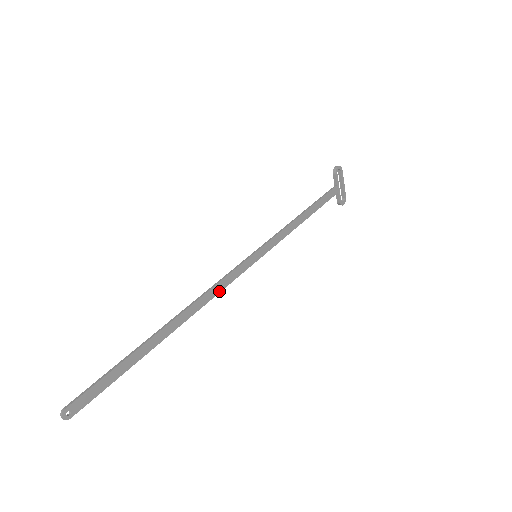
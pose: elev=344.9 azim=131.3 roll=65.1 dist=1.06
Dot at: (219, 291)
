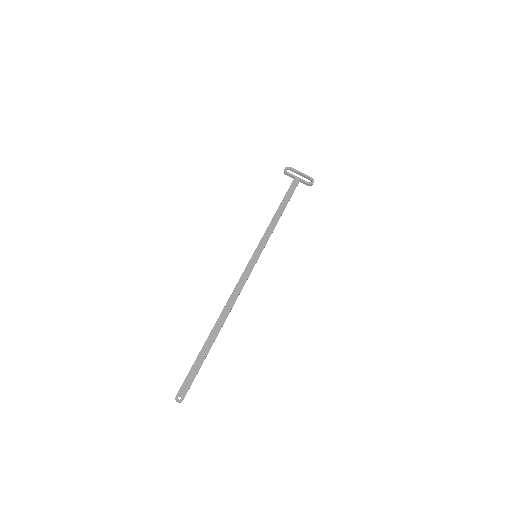
Dot at: (241, 290)
